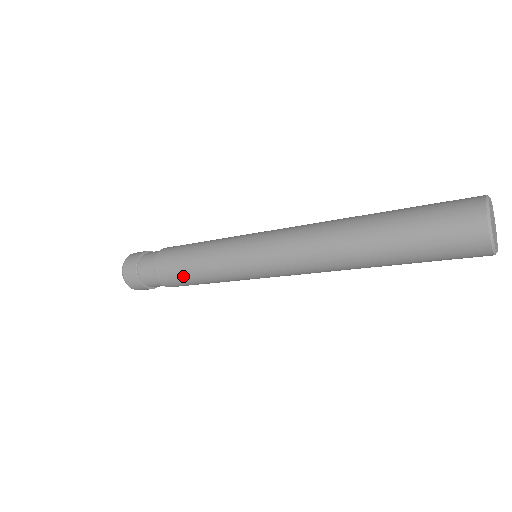
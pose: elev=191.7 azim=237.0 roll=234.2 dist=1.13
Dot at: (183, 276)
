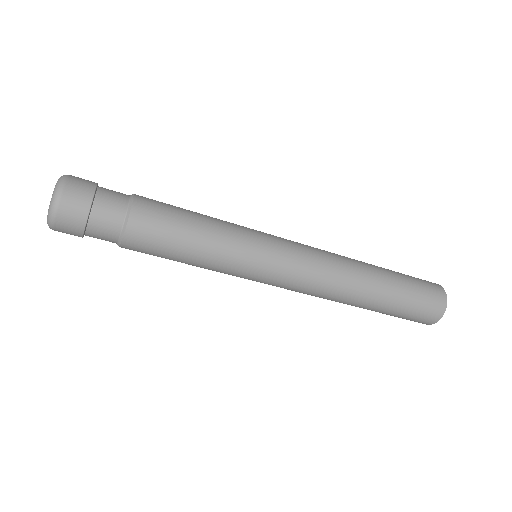
Dot at: (166, 256)
